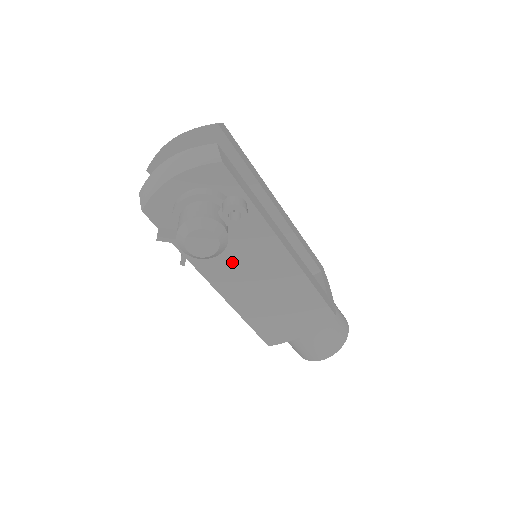
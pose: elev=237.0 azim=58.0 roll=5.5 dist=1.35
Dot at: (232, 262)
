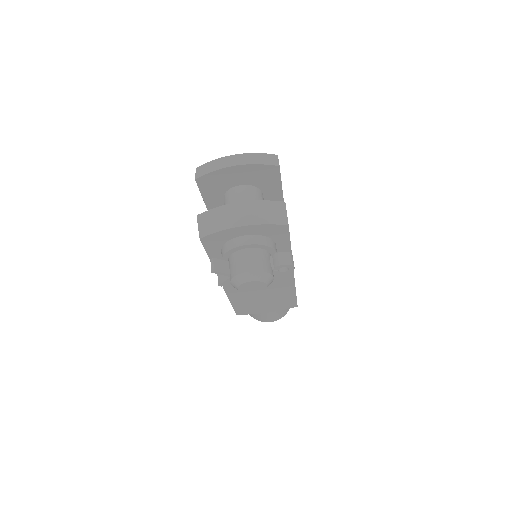
Dot at: occluded
